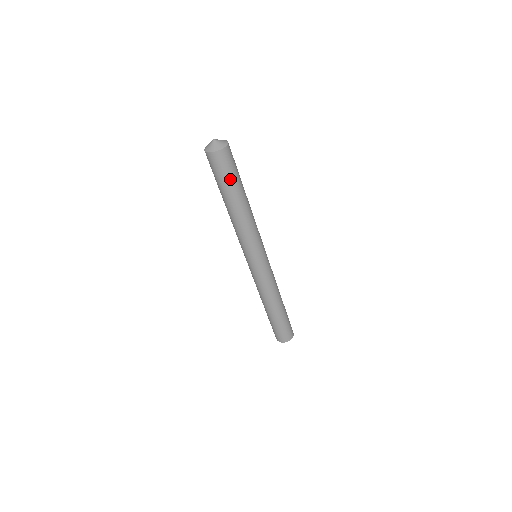
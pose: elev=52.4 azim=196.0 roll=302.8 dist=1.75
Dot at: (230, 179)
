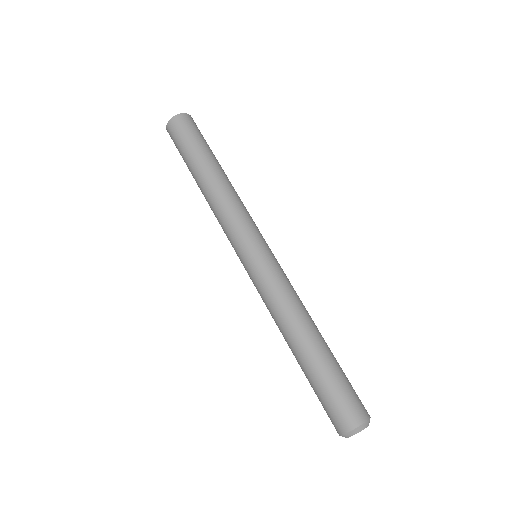
Dot at: (199, 141)
